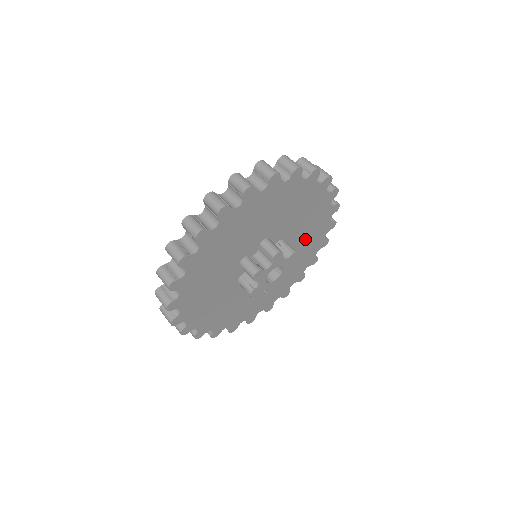
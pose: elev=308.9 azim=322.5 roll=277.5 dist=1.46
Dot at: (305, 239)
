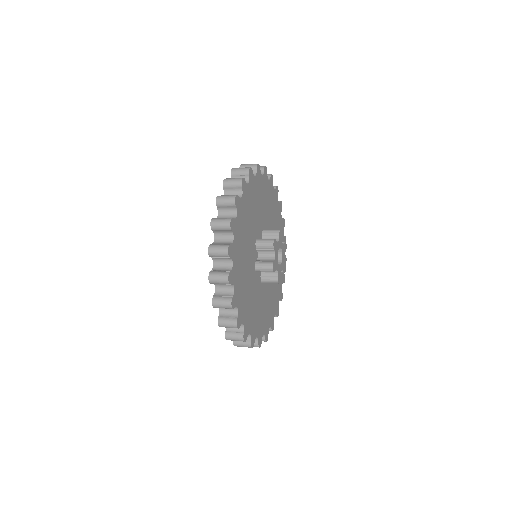
Dot at: occluded
